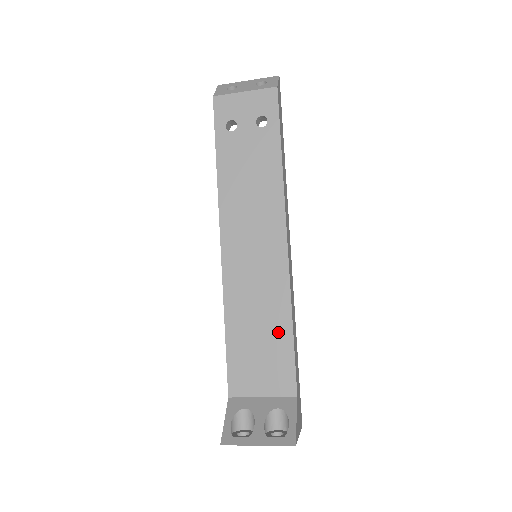
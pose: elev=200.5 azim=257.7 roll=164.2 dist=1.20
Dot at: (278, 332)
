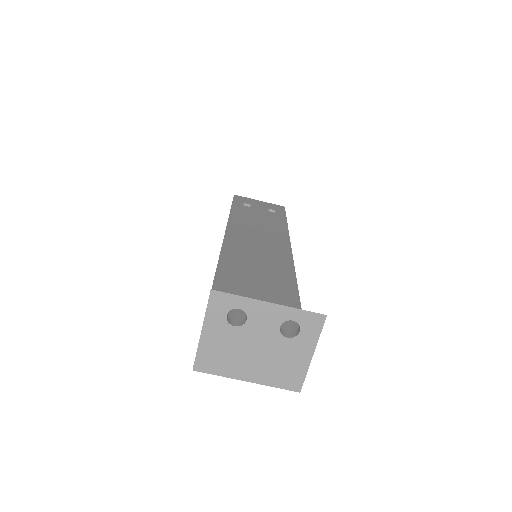
Dot at: (281, 287)
